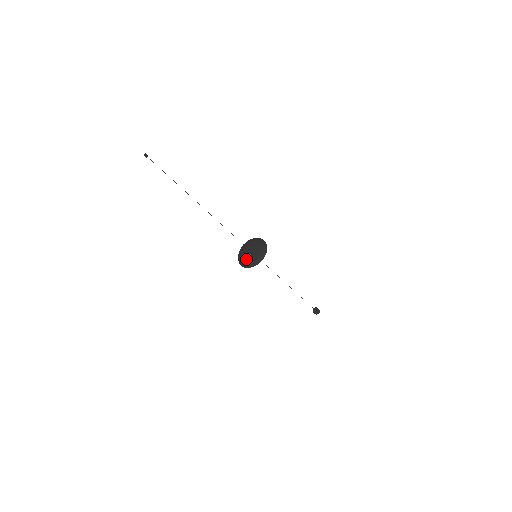
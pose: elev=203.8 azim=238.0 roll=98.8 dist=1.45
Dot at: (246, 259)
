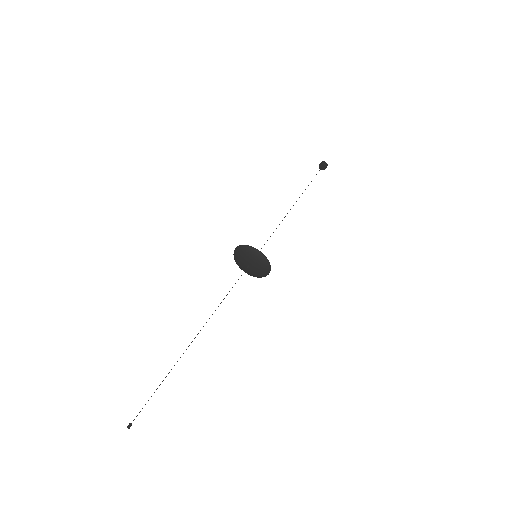
Dot at: (247, 272)
